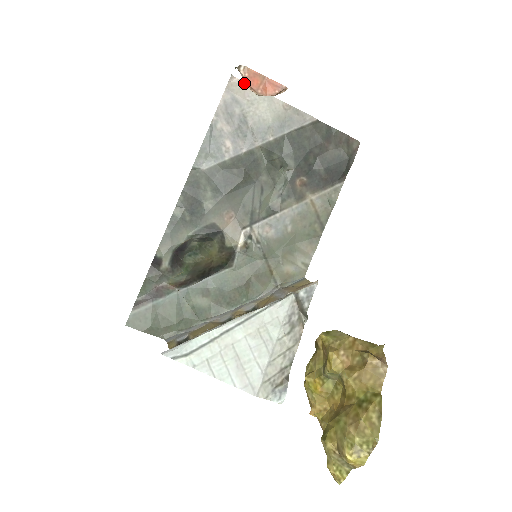
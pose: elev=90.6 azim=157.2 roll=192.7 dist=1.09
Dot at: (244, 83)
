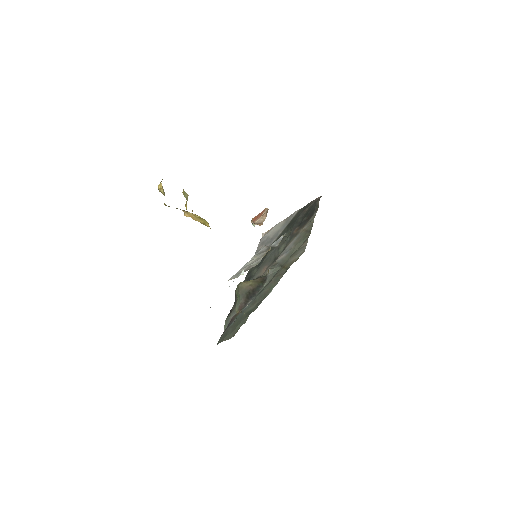
Dot at: (268, 231)
